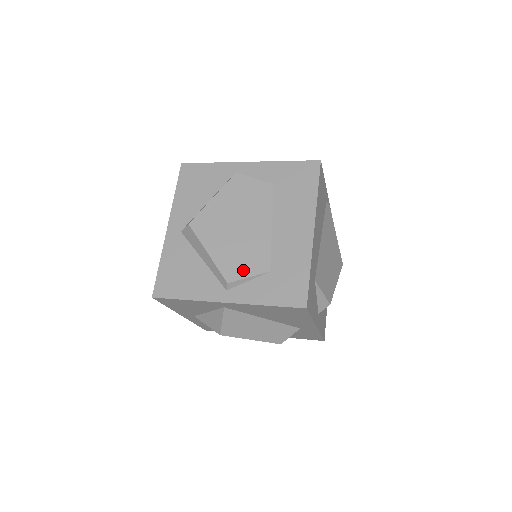
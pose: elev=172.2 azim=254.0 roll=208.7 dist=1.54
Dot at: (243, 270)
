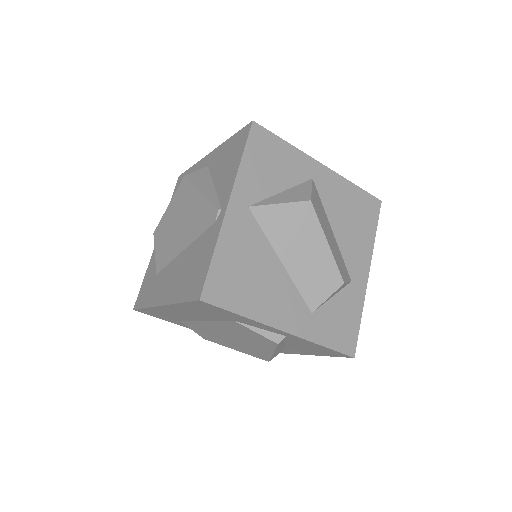
Dot at: occluded
